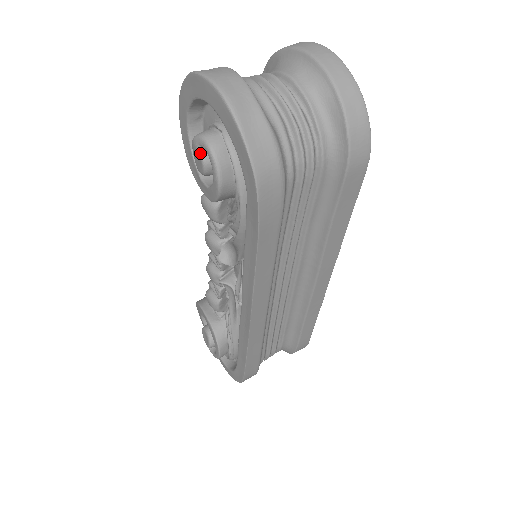
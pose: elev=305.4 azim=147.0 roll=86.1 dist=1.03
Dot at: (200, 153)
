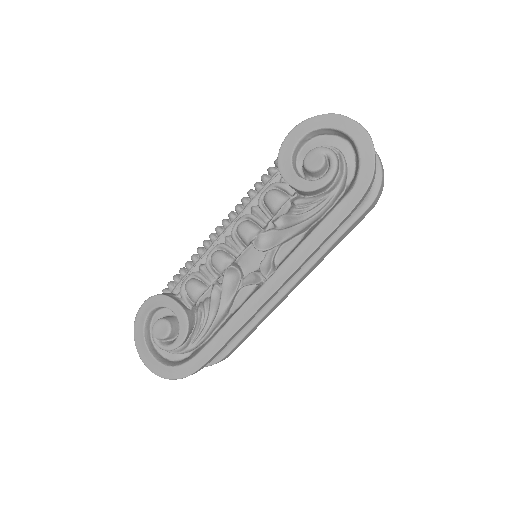
Dot at: (324, 157)
